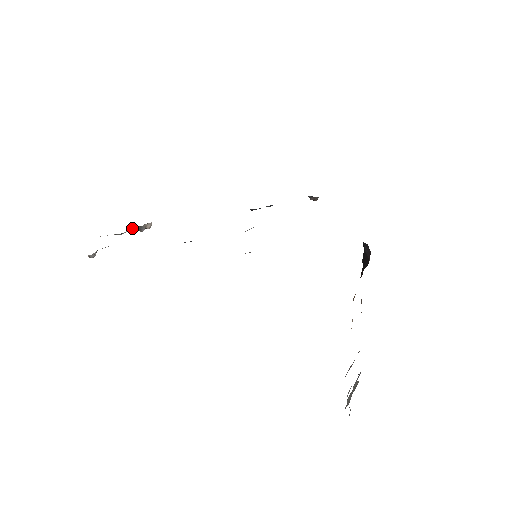
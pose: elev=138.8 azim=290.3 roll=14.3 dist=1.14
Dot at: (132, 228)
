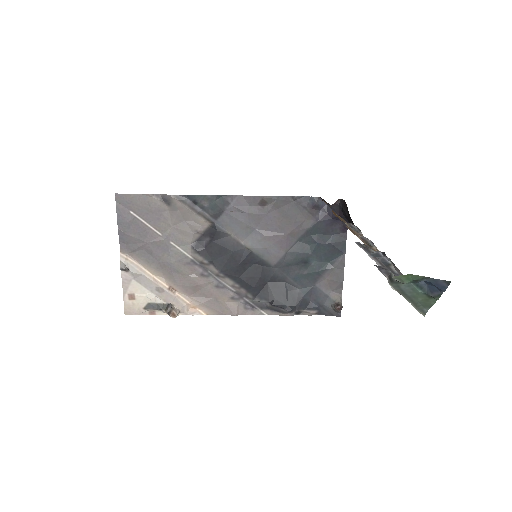
Dot at: (161, 300)
